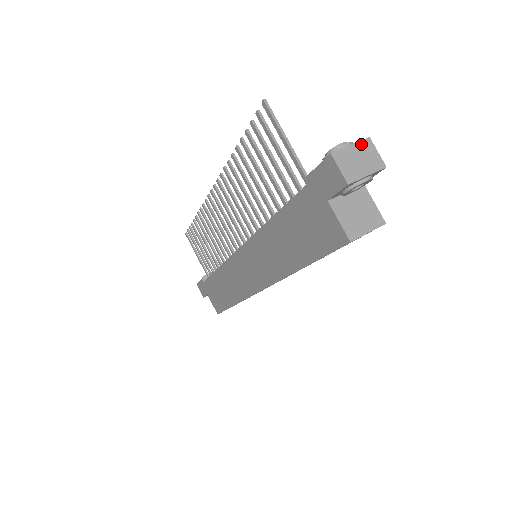
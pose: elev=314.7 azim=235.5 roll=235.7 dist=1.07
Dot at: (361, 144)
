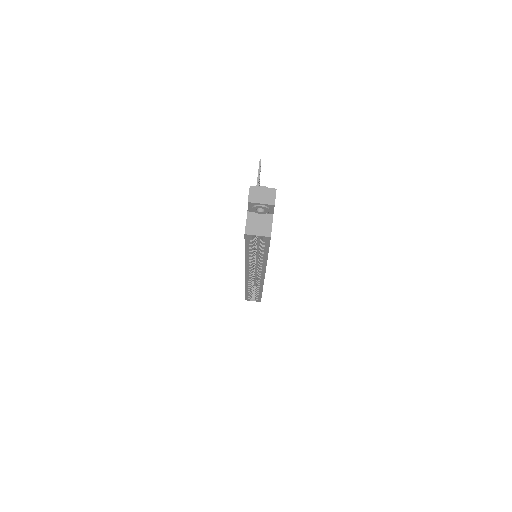
Dot at: (269, 189)
